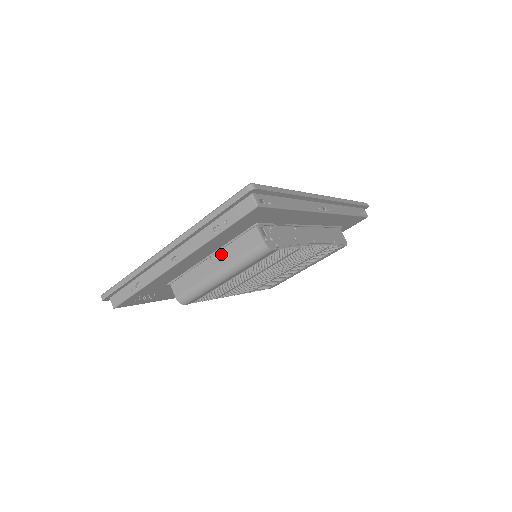
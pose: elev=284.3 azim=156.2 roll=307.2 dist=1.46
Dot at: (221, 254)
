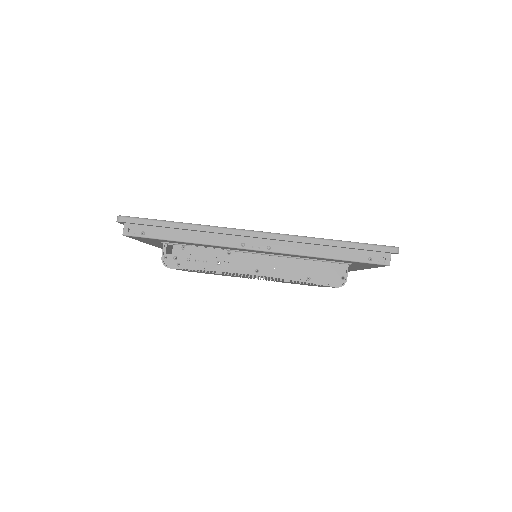
Dot at: occluded
